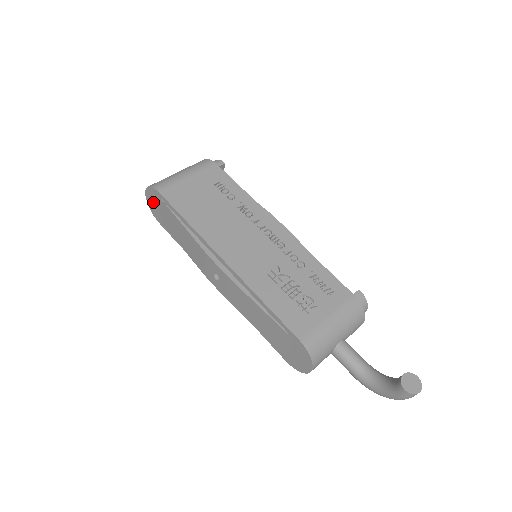
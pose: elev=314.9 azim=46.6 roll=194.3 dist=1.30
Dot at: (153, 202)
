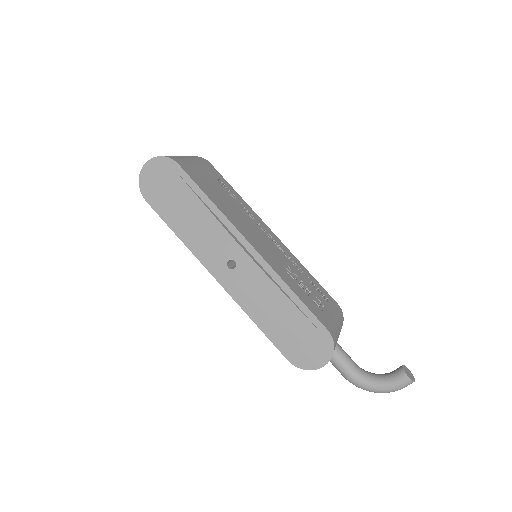
Dot at: (155, 175)
